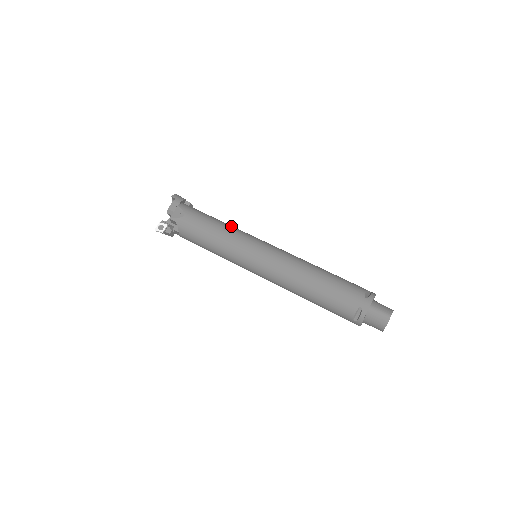
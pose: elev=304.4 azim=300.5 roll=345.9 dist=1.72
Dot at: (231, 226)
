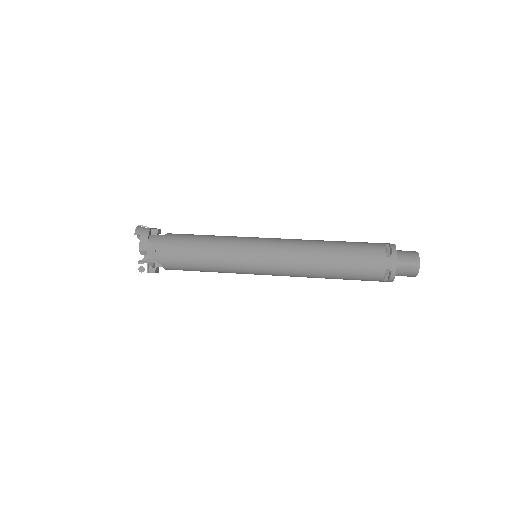
Dot at: (215, 238)
